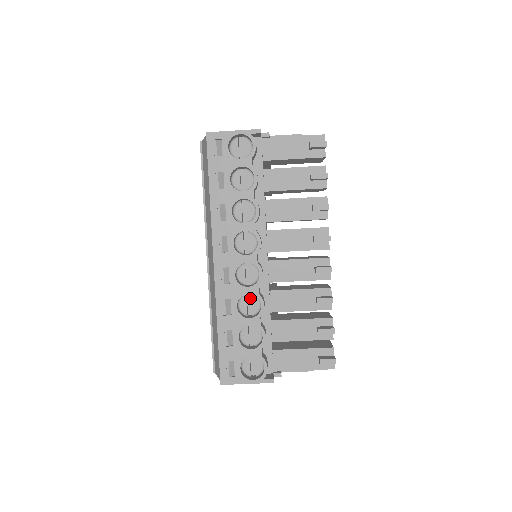
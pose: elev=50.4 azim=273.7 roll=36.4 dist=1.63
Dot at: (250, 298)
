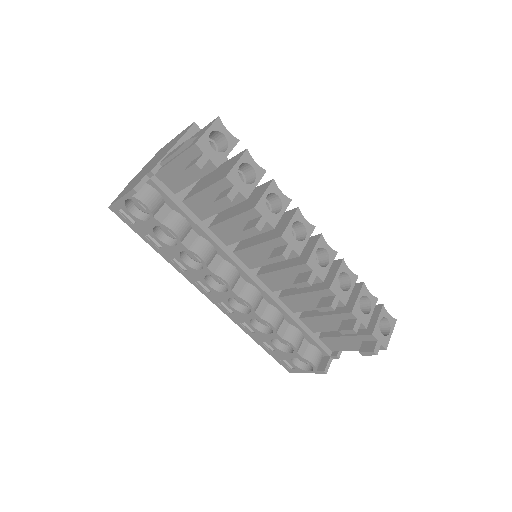
Dot at: occluded
